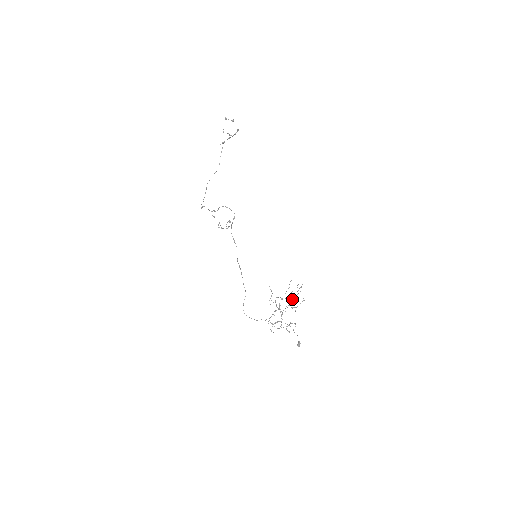
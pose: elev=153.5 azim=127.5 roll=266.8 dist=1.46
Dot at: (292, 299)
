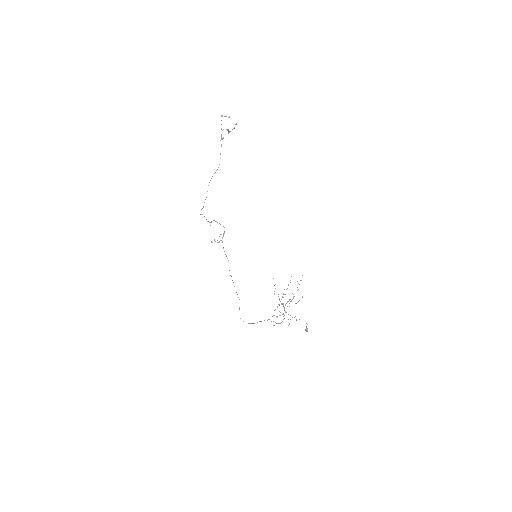
Dot at: occluded
